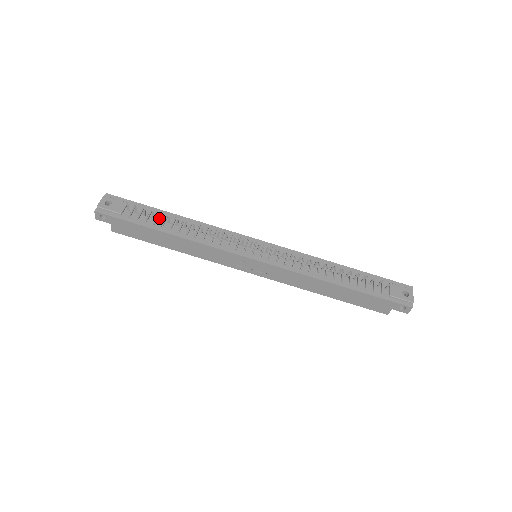
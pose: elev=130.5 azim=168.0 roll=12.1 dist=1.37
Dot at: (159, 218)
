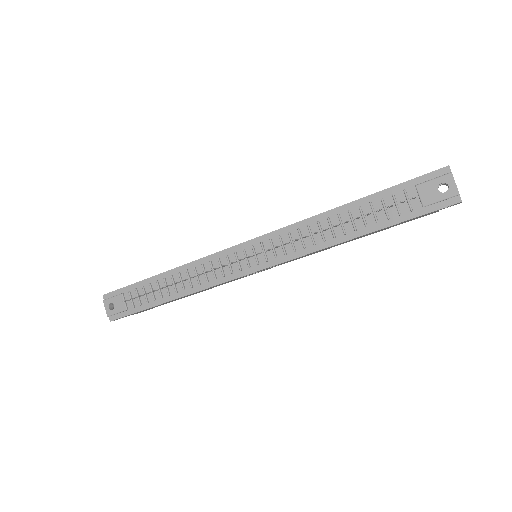
Dot at: (153, 289)
